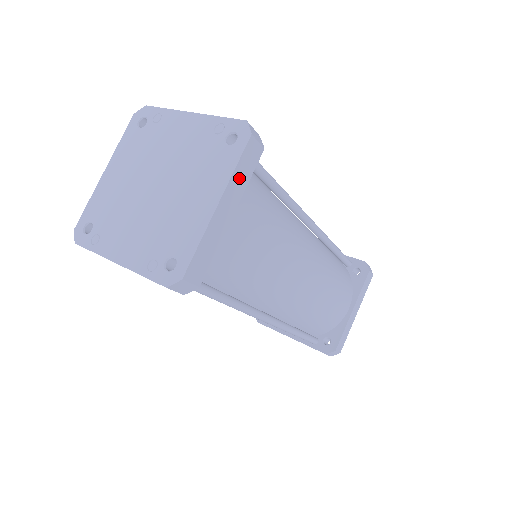
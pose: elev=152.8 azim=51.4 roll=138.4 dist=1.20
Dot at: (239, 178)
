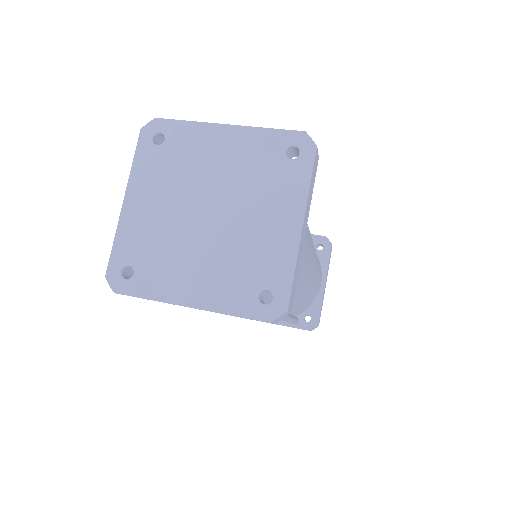
Dot at: (310, 193)
